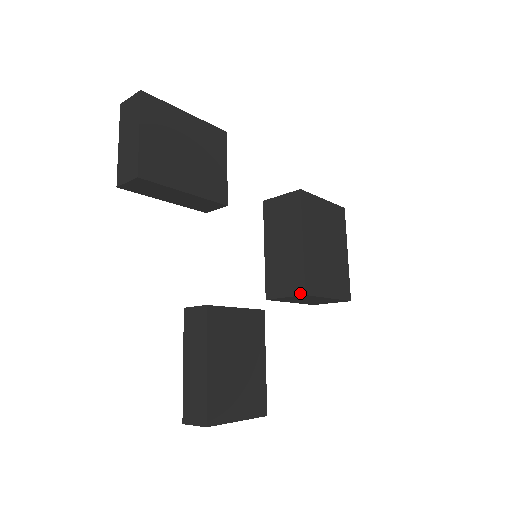
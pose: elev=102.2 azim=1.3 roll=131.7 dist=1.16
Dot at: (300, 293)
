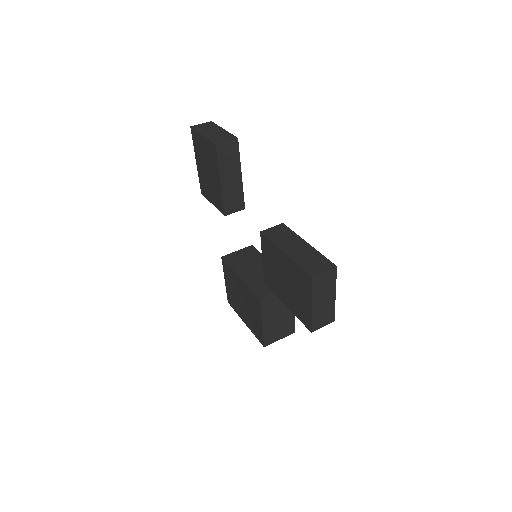
Dot at: occluded
